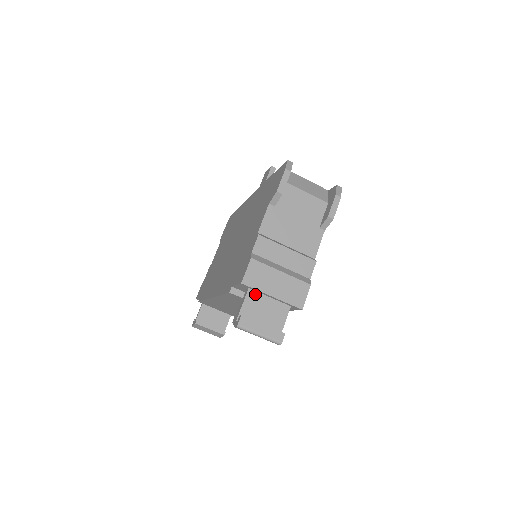
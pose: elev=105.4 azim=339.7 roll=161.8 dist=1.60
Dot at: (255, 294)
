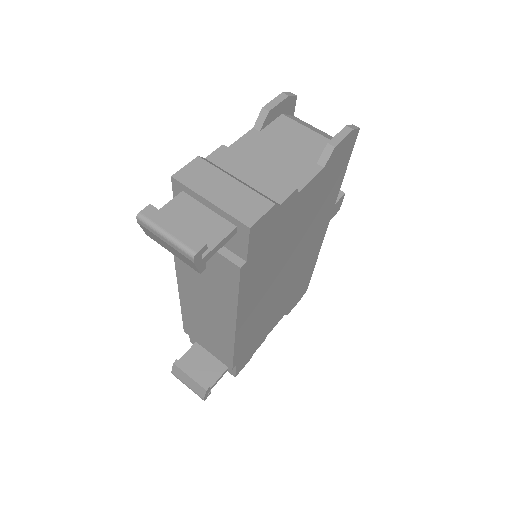
Dot at: (189, 199)
